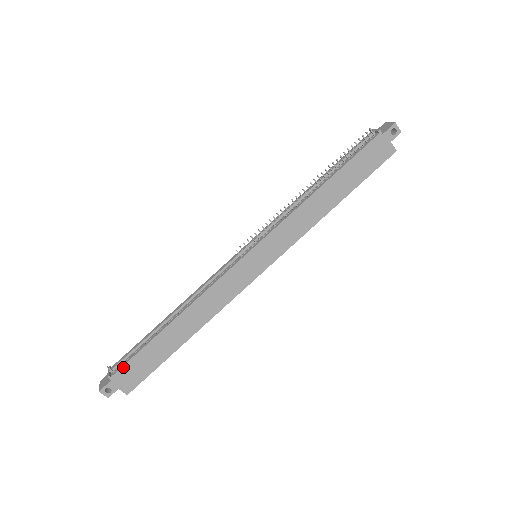
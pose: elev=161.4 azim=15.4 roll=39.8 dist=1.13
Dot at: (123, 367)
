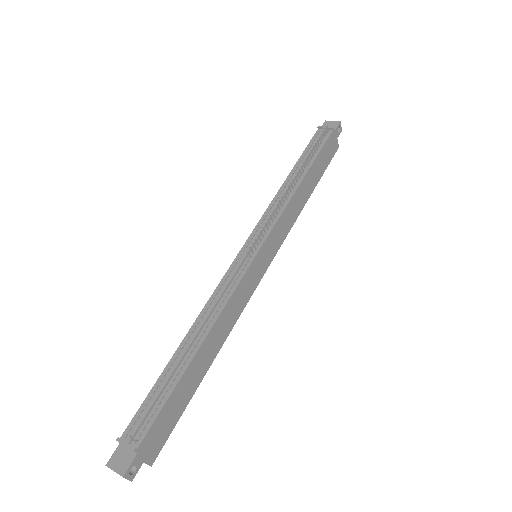
Dot at: (150, 429)
